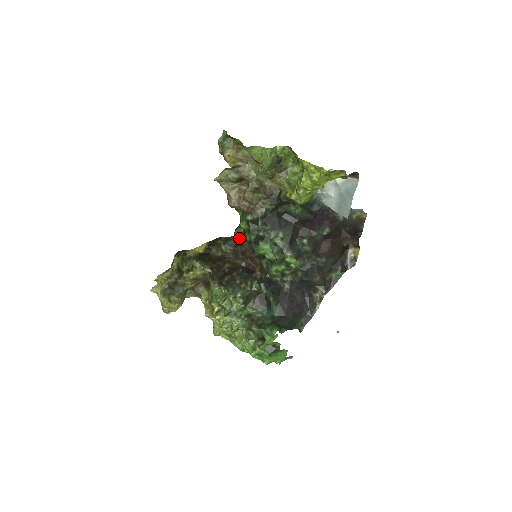
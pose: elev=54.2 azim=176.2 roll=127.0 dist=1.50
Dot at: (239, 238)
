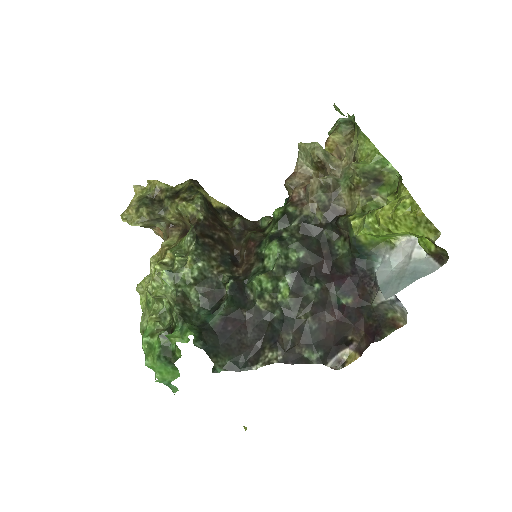
Dot at: (260, 227)
